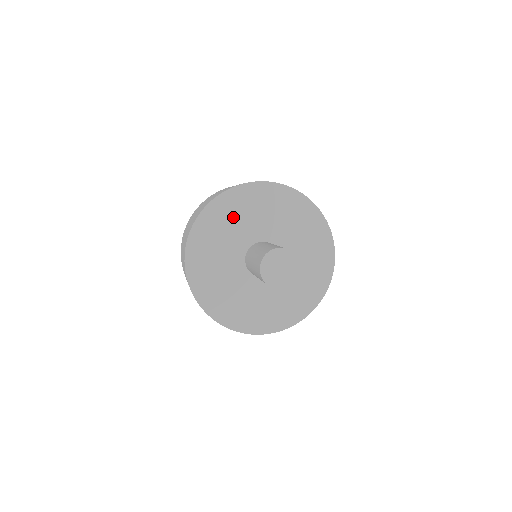
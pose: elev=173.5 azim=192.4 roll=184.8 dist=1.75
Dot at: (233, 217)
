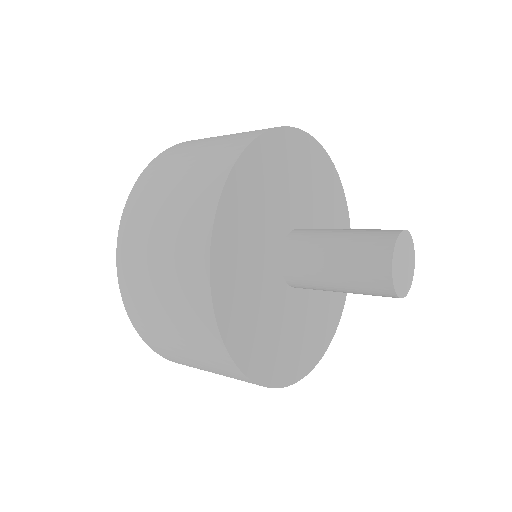
Dot at: (253, 210)
